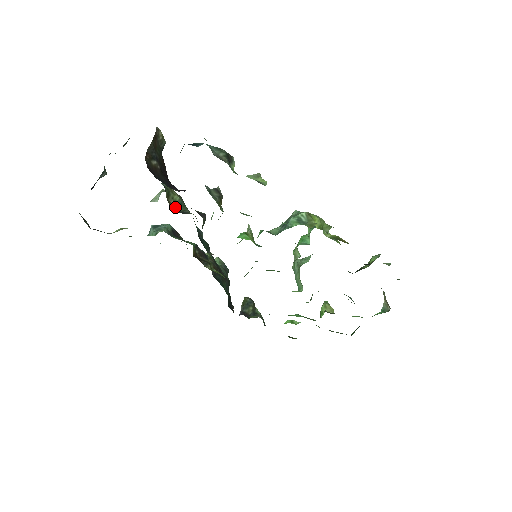
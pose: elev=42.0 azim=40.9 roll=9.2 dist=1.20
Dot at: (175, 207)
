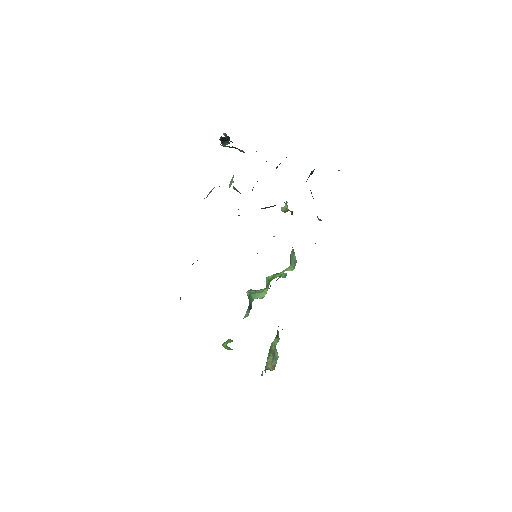
Dot at: (252, 190)
